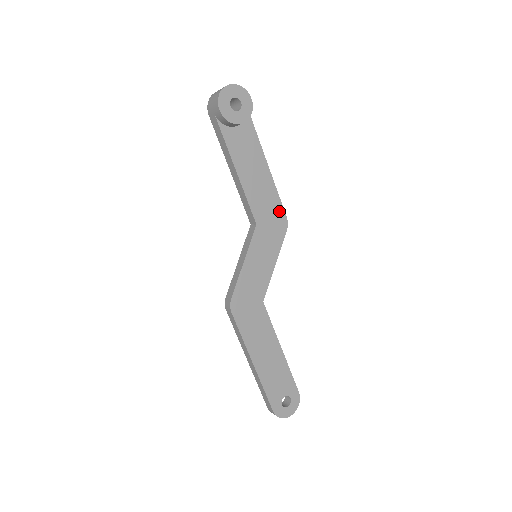
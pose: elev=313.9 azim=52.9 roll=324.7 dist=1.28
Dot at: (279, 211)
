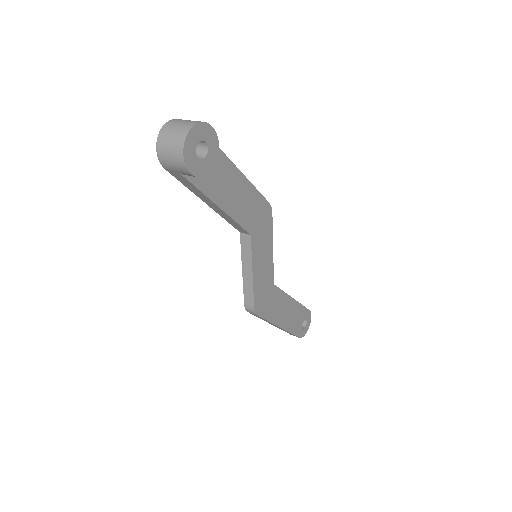
Dot at: (262, 204)
